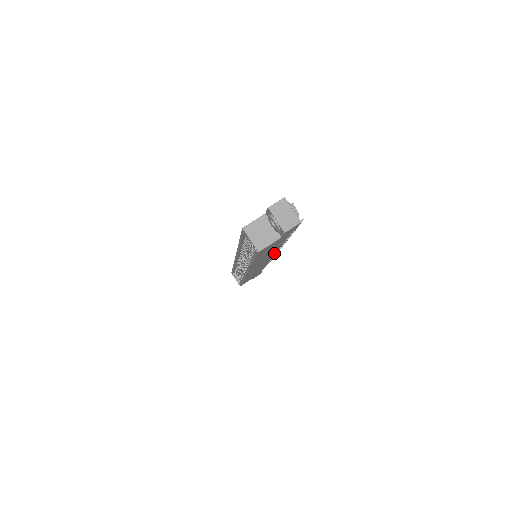
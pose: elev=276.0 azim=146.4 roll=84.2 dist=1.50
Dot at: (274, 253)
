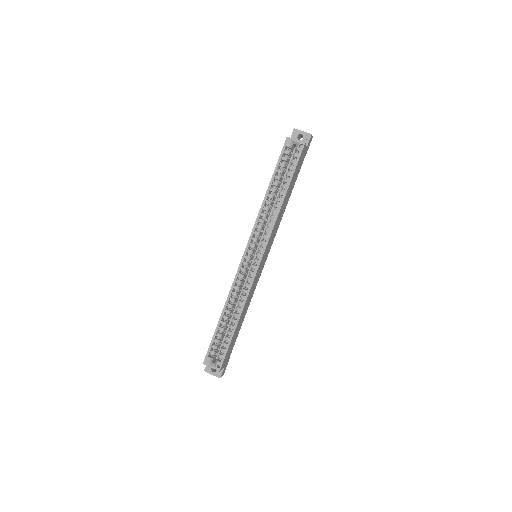
Dot at: (276, 231)
